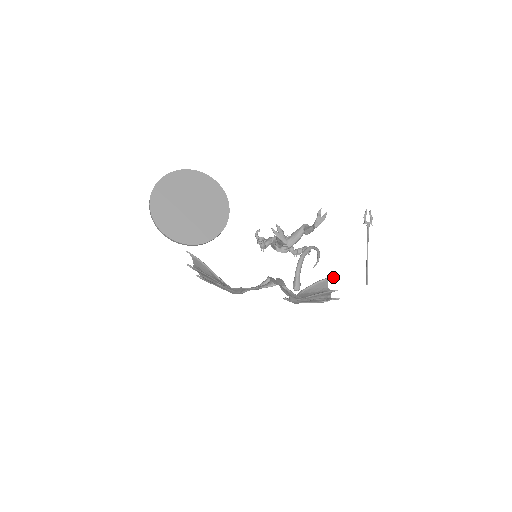
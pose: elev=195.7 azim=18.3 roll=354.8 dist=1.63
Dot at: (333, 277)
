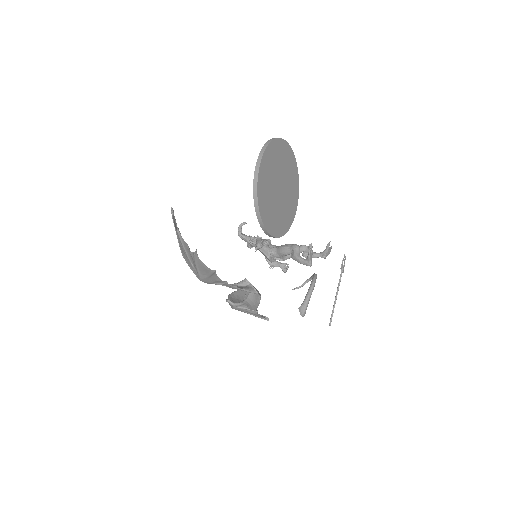
Dot at: occluded
